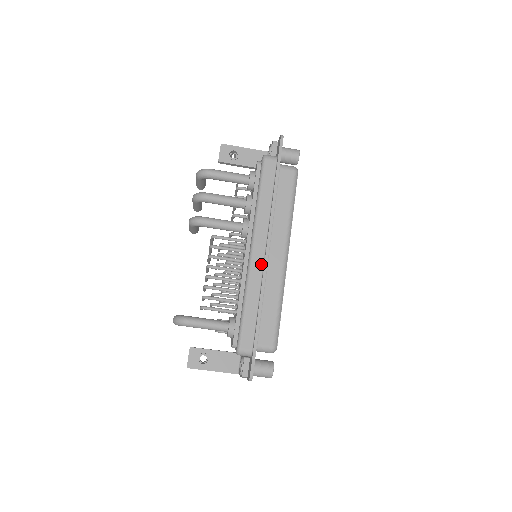
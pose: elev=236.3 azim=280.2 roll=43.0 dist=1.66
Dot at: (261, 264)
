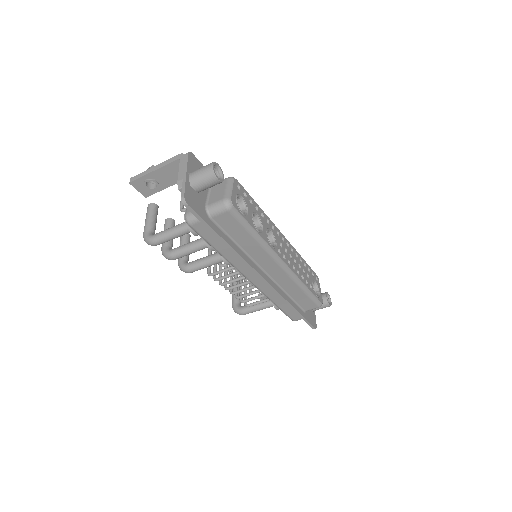
Dot at: occluded
